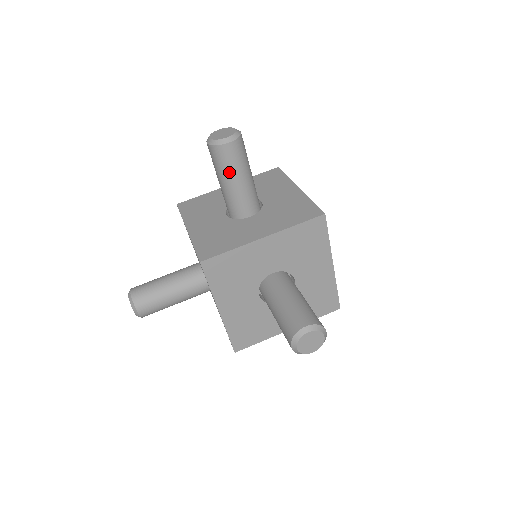
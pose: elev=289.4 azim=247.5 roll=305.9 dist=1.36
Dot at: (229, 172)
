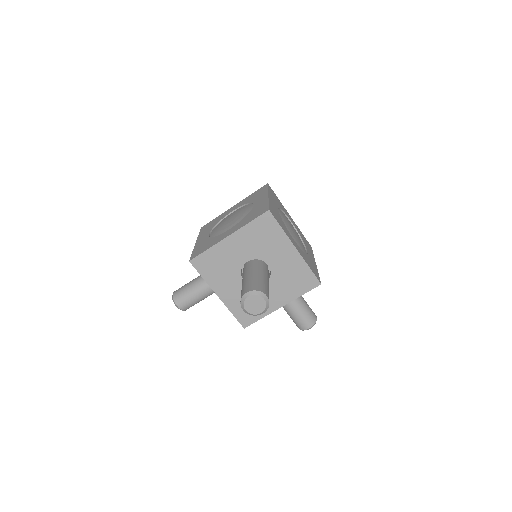
Dot at: occluded
